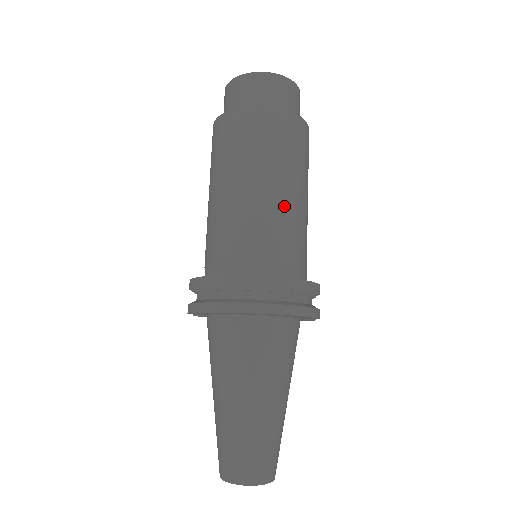
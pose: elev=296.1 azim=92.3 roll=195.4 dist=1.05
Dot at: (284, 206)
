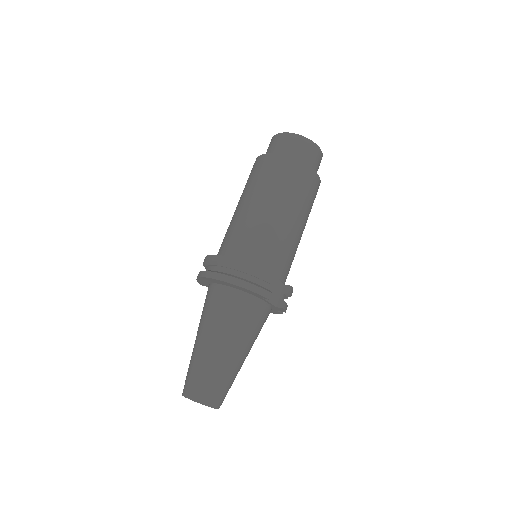
Dot at: (262, 217)
